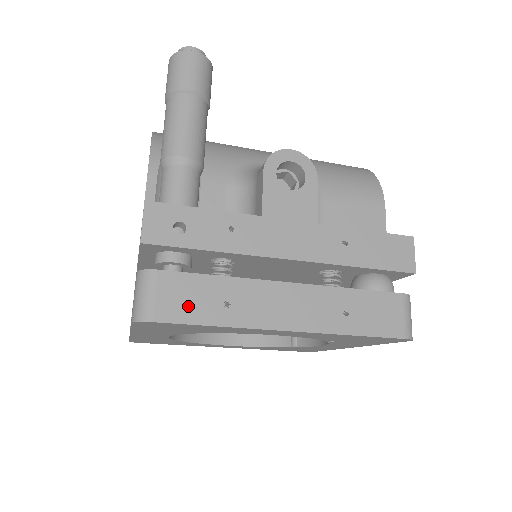
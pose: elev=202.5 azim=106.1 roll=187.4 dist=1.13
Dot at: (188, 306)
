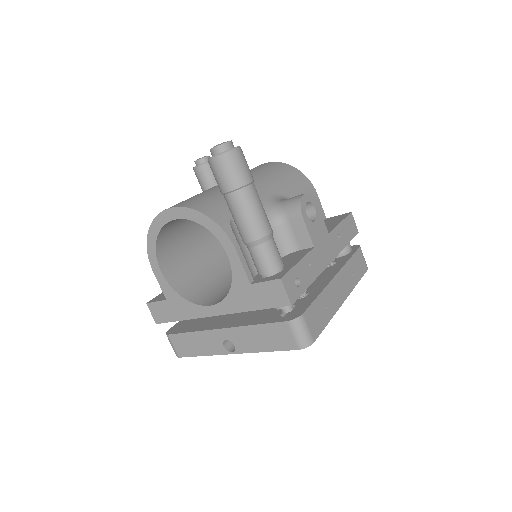
Dot at: (318, 322)
